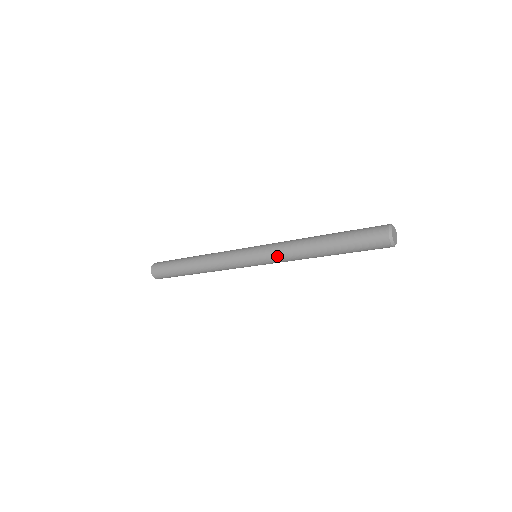
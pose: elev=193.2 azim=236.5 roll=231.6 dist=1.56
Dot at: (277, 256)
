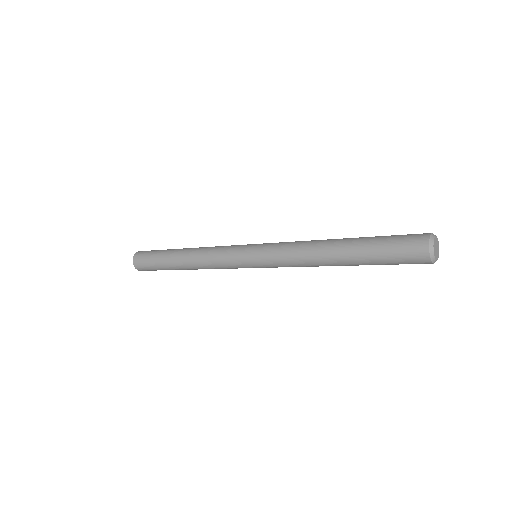
Dot at: (281, 256)
